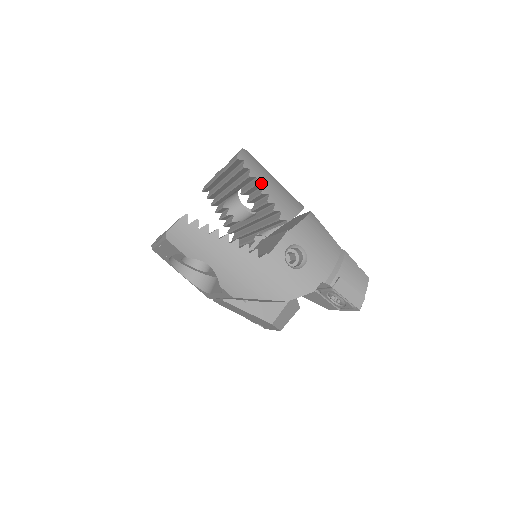
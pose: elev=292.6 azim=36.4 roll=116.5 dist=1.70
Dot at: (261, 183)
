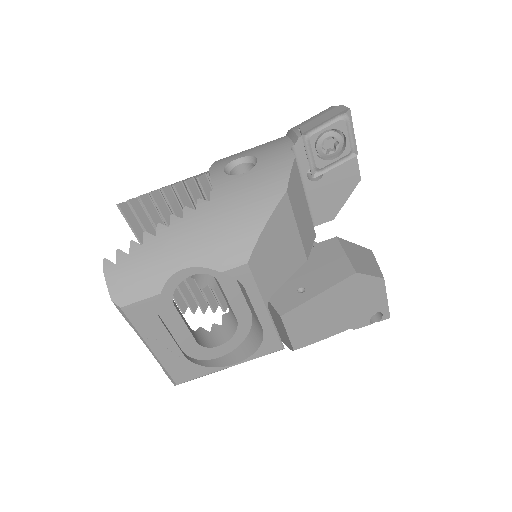
Dot at: (156, 190)
